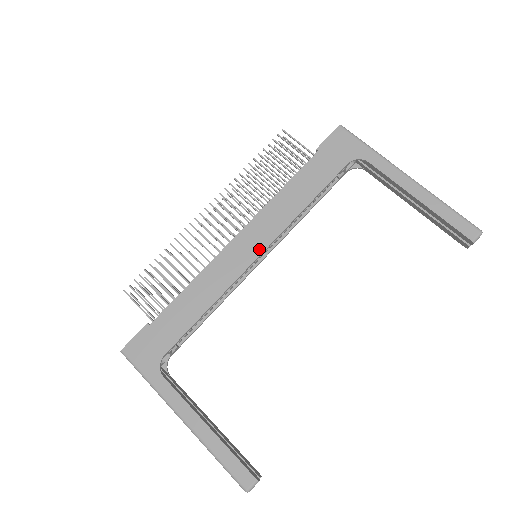
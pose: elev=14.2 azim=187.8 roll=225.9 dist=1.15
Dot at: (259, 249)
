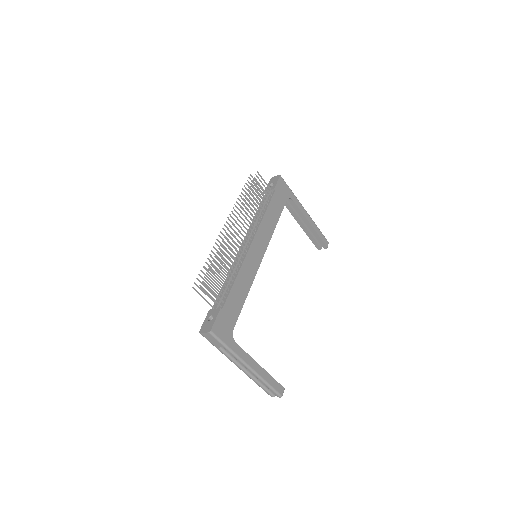
Dot at: (263, 252)
